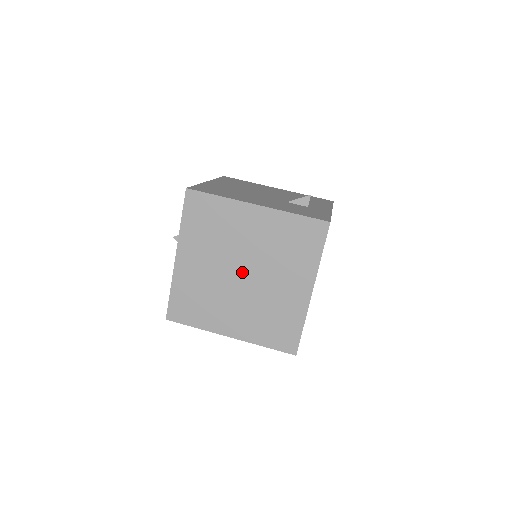
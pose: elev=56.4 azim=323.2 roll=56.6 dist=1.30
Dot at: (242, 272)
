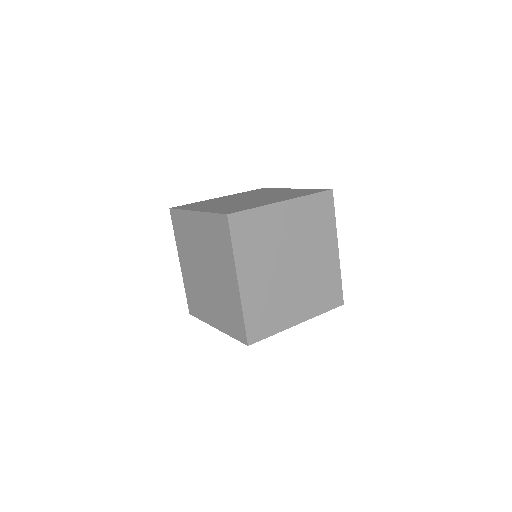
Dot at: occluded
